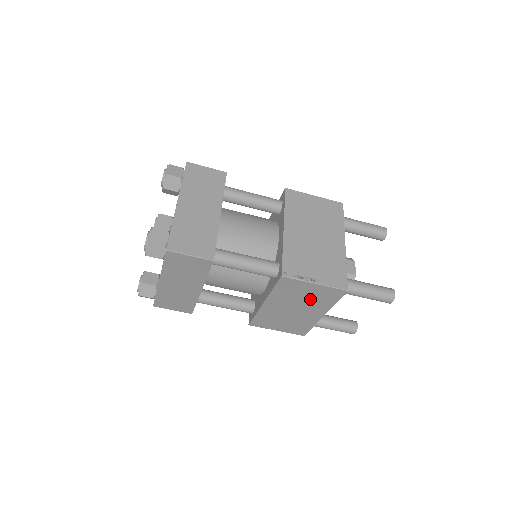
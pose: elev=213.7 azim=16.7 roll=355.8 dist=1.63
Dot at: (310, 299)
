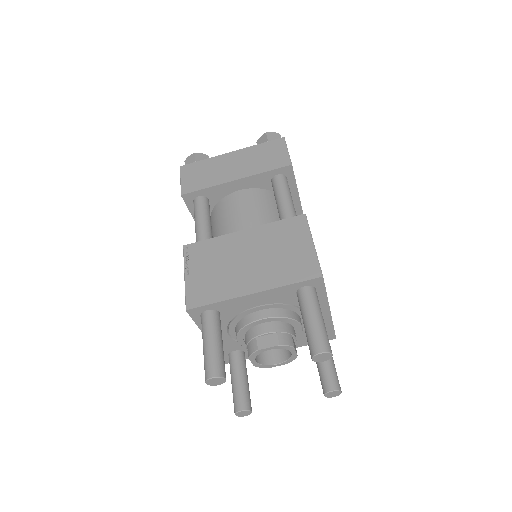
Dot at: (280, 259)
